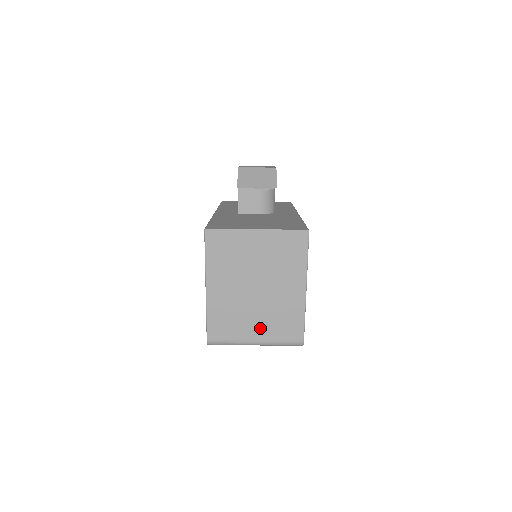
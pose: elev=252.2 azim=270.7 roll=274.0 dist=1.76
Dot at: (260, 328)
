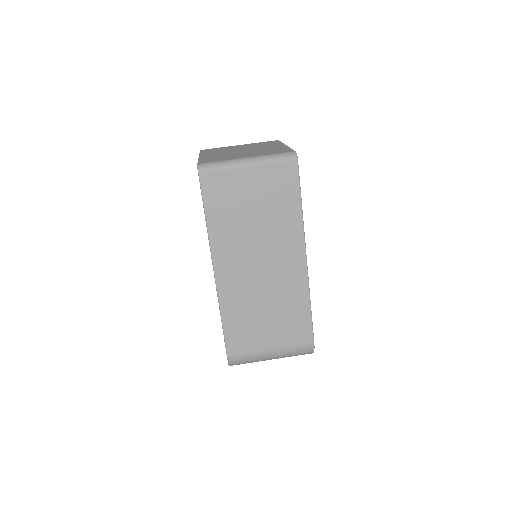
Dot at: (250, 155)
